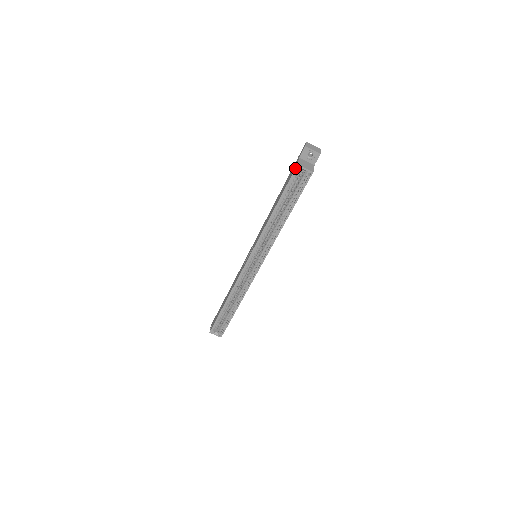
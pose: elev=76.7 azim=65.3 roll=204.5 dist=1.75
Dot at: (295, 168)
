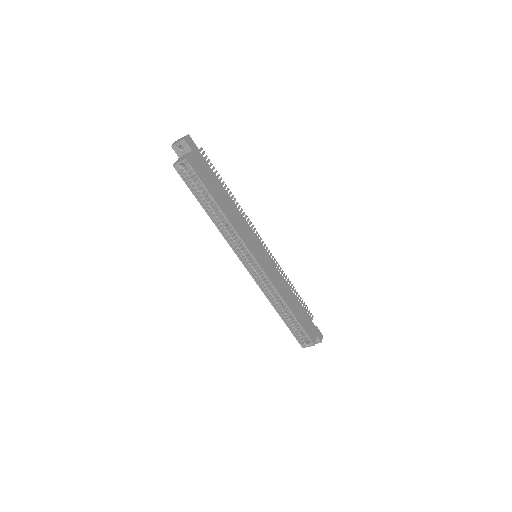
Dot at: occluded
